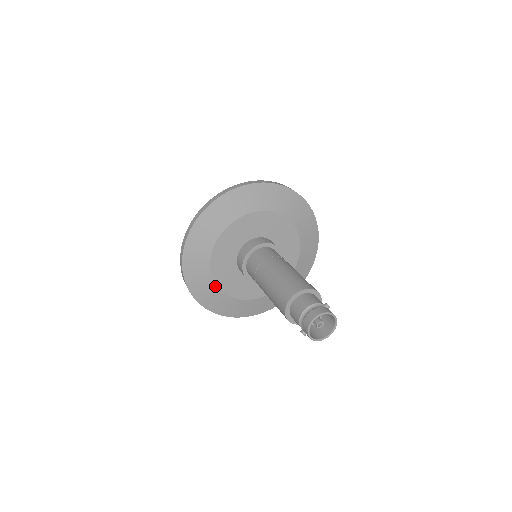
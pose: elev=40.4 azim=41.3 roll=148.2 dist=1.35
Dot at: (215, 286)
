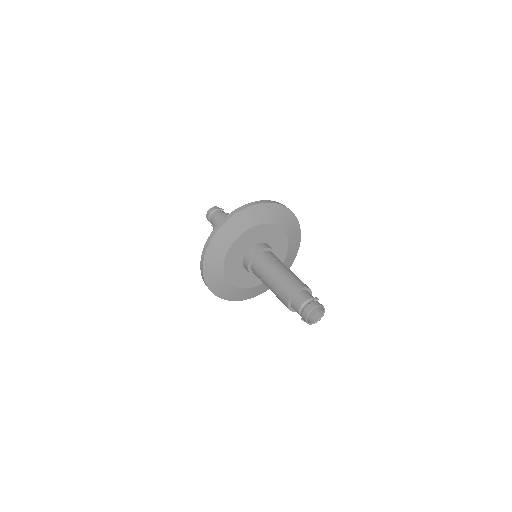
Dot at: (230, 285)
